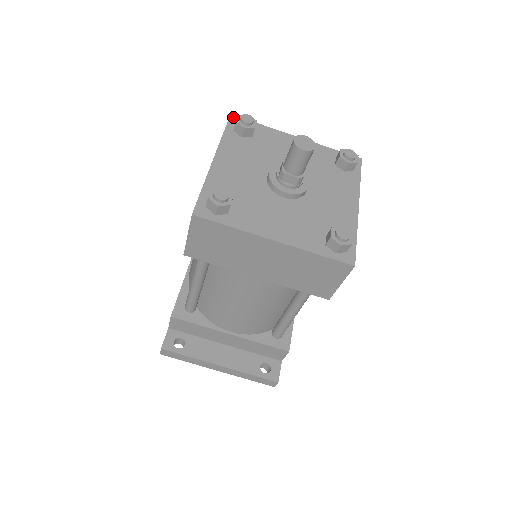
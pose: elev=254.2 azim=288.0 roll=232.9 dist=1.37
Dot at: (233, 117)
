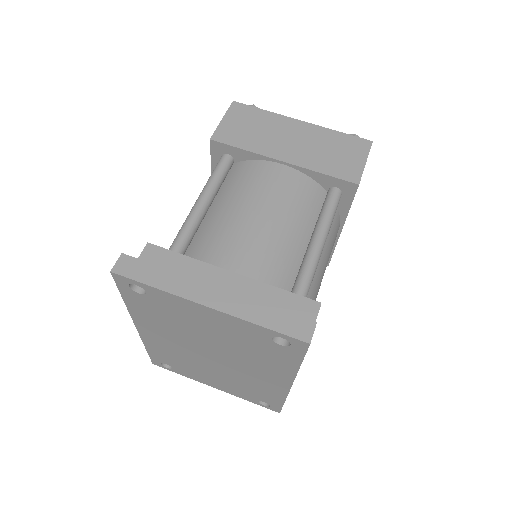
Dot at: occluded
